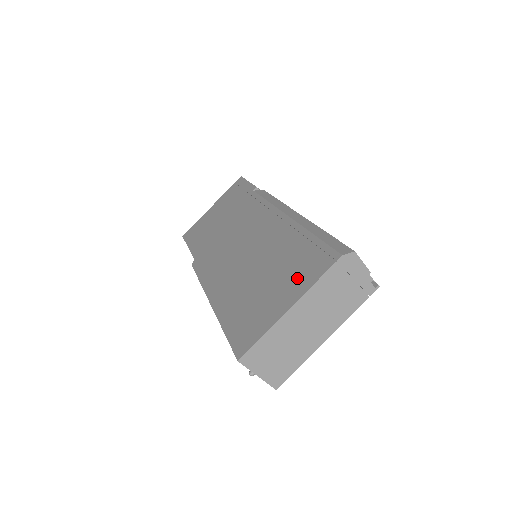
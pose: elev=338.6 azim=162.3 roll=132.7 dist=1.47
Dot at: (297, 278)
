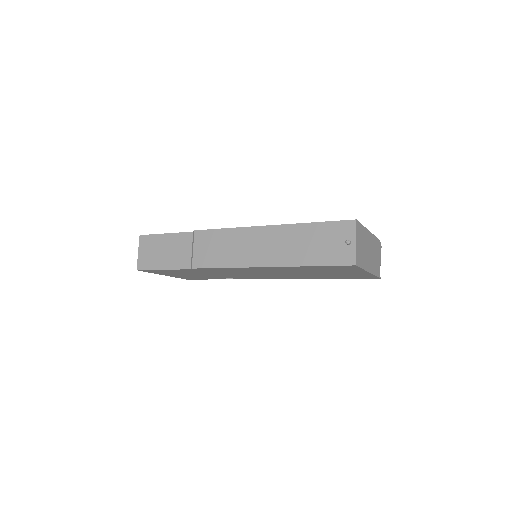
Dot at: occluded
